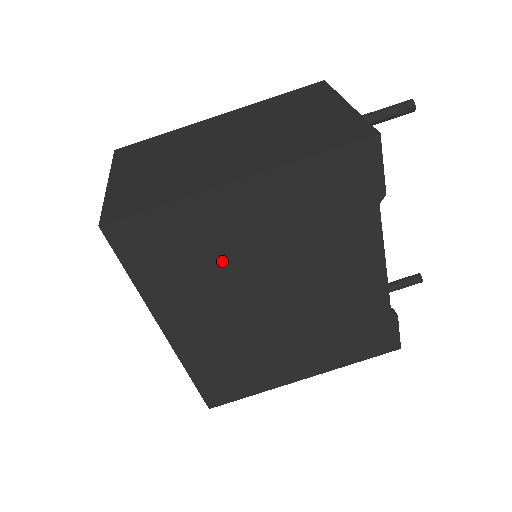
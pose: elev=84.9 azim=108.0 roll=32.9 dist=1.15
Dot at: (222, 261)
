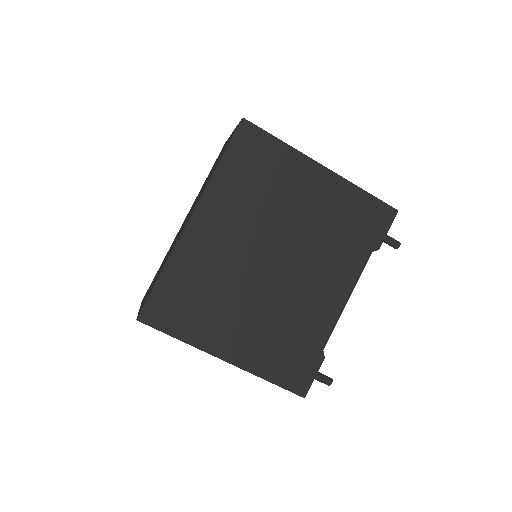
Dot at: (273, 202)
